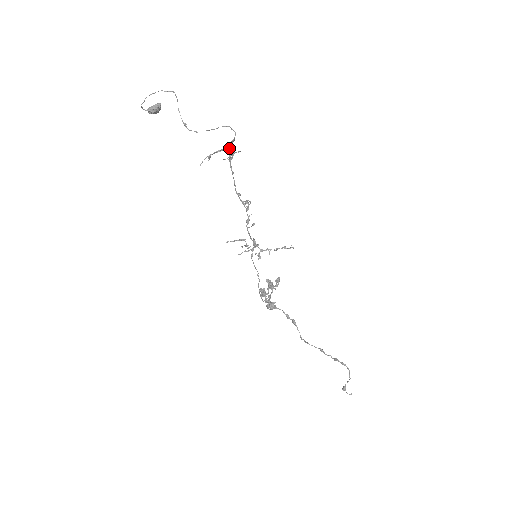
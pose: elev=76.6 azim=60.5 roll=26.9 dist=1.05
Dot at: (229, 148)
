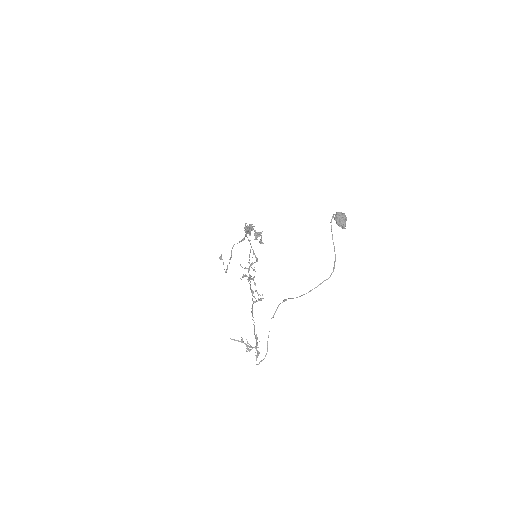
Dot at: (255, 348)
